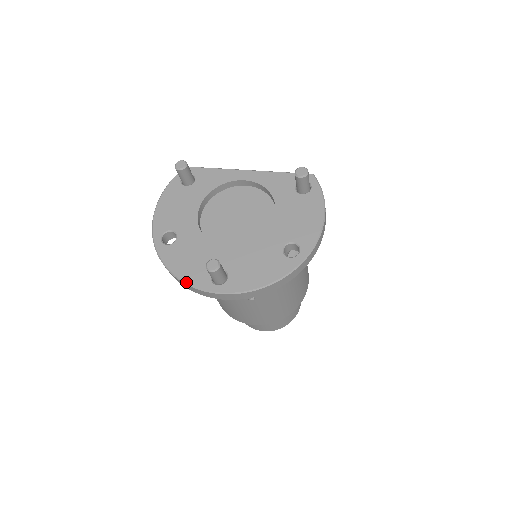
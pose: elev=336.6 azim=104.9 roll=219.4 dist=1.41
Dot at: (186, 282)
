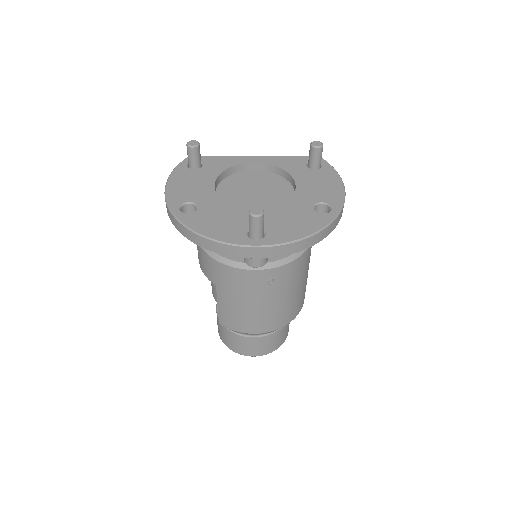
Dot at: (220, 240)
